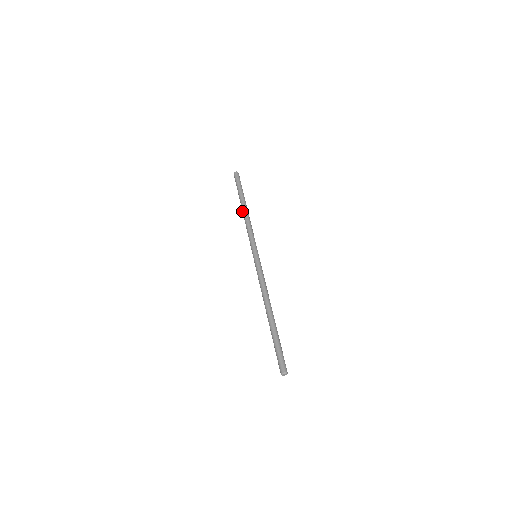
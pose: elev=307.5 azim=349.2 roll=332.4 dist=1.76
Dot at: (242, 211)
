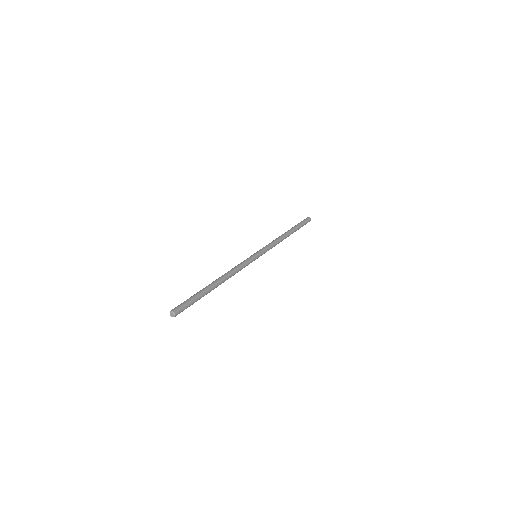
Dot at: occluded
